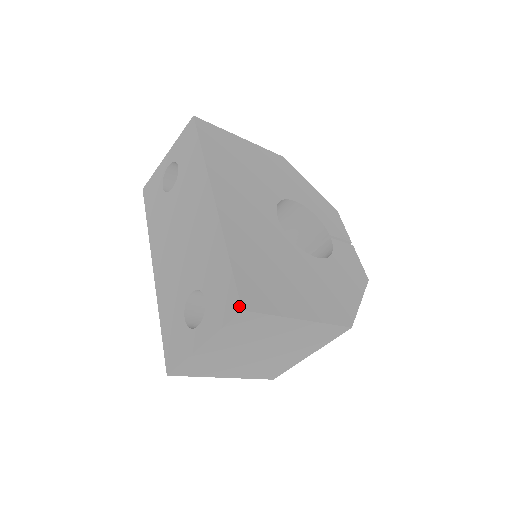
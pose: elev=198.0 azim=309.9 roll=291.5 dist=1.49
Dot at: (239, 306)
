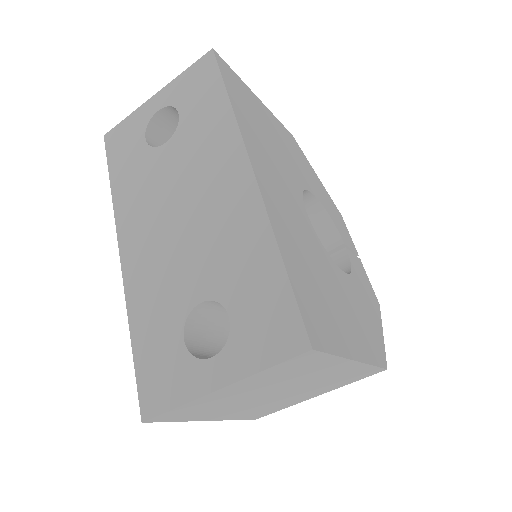
Dot at: (305, 341)
